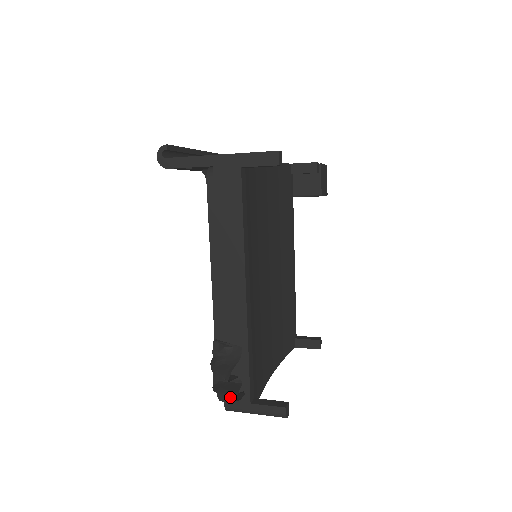
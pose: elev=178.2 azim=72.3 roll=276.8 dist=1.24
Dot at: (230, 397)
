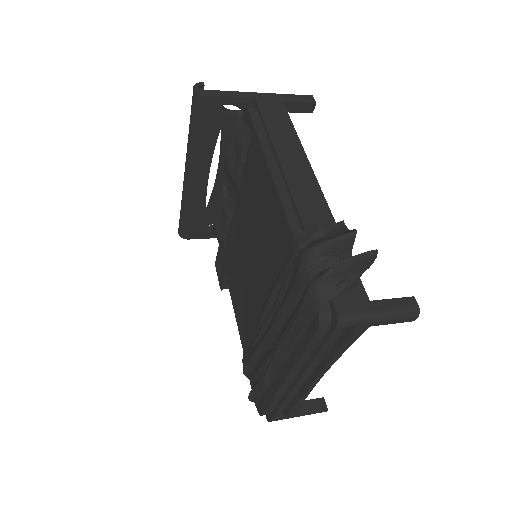
Dot at: (365, 252)
